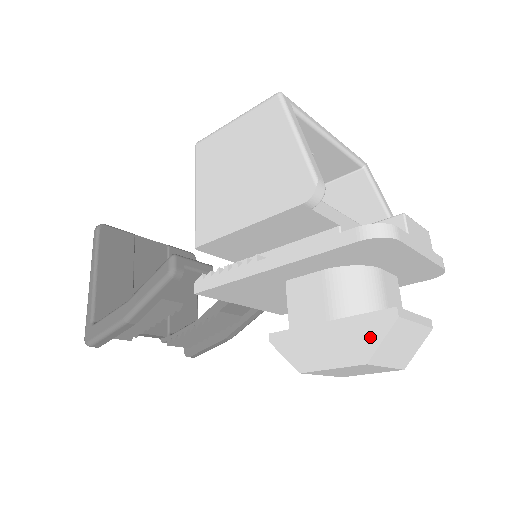
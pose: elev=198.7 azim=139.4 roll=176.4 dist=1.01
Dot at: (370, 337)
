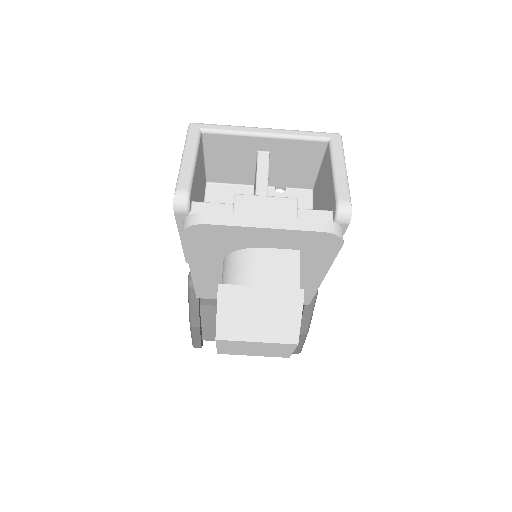
Dot at: occluded
